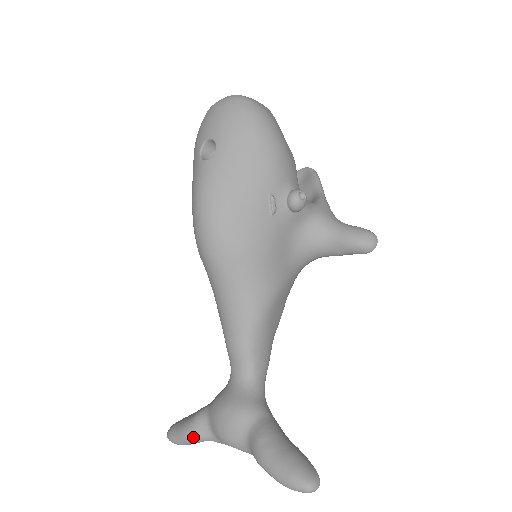
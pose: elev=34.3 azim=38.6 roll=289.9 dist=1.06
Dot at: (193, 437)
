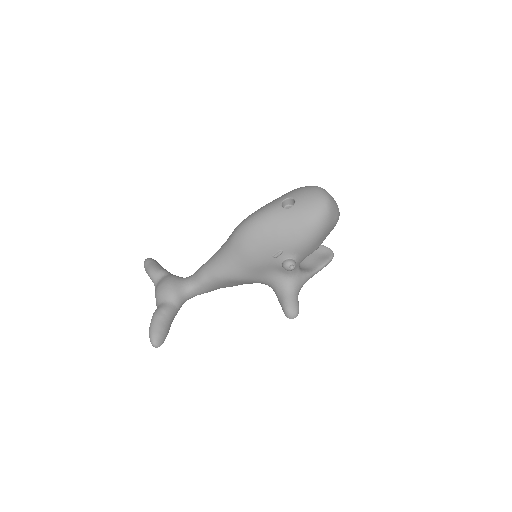
Dot at: (151, 274)
